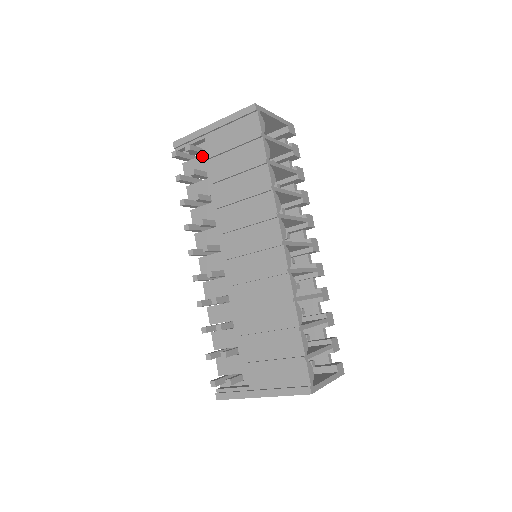
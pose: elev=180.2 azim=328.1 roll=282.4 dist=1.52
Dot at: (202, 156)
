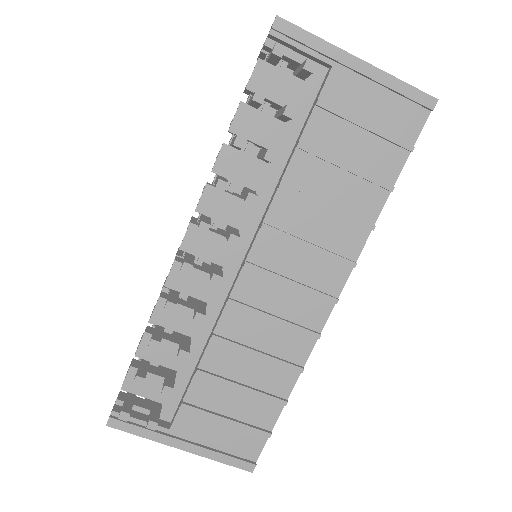
Dot at: (301, 81)
